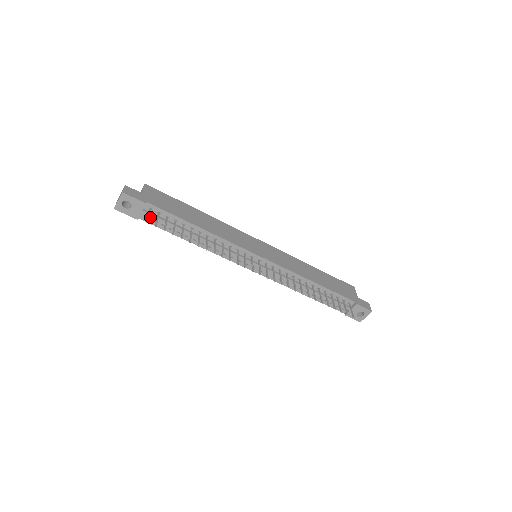
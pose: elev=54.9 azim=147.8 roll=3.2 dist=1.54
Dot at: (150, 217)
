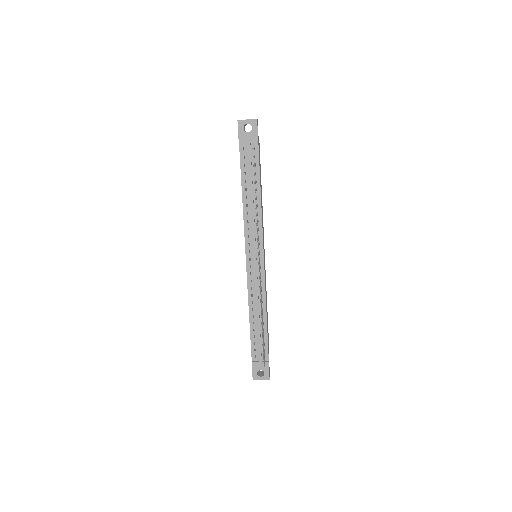
Dot at: (248, 152)
